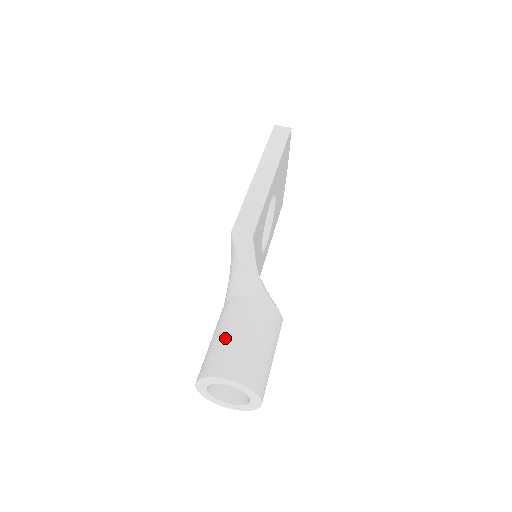
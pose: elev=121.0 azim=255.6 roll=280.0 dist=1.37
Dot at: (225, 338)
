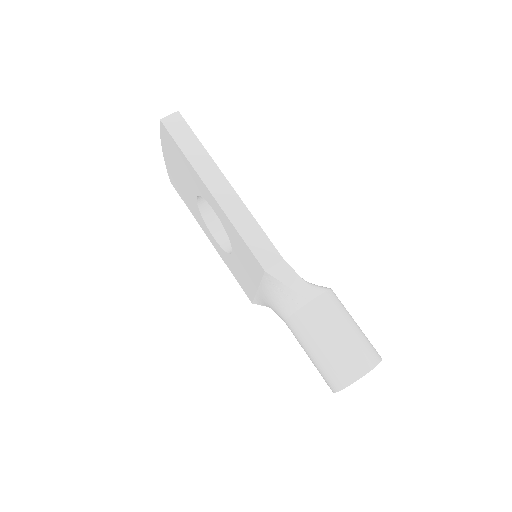
Dot at: (331, 348)
